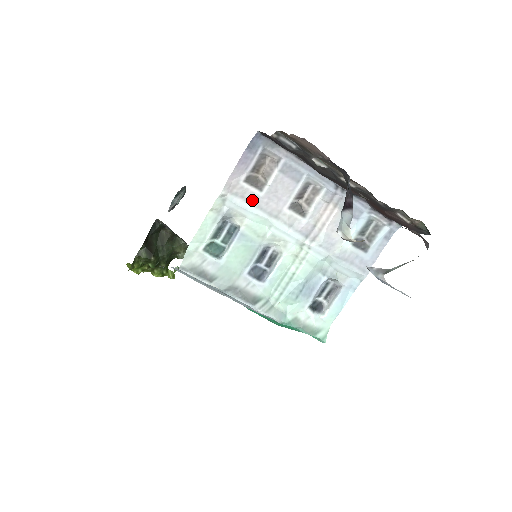
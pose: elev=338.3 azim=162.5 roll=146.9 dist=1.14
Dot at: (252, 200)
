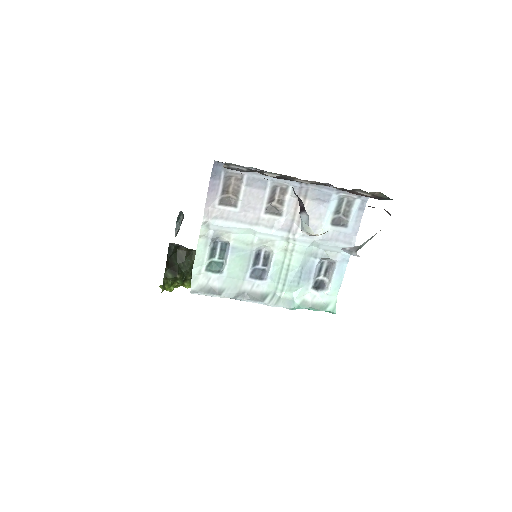
Dot at: (231, 217)
